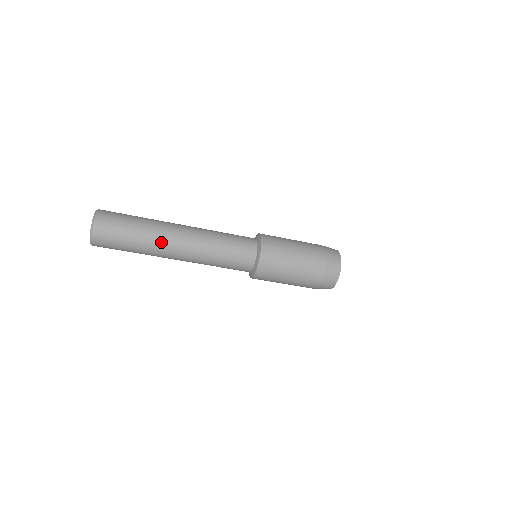
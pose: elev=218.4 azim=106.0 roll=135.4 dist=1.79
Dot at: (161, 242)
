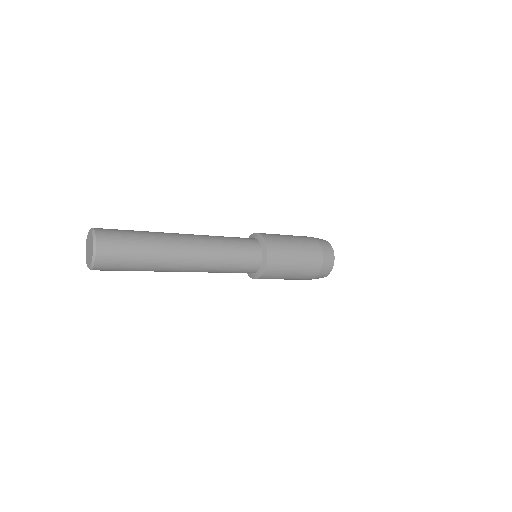
Dot at: (163, 271)
